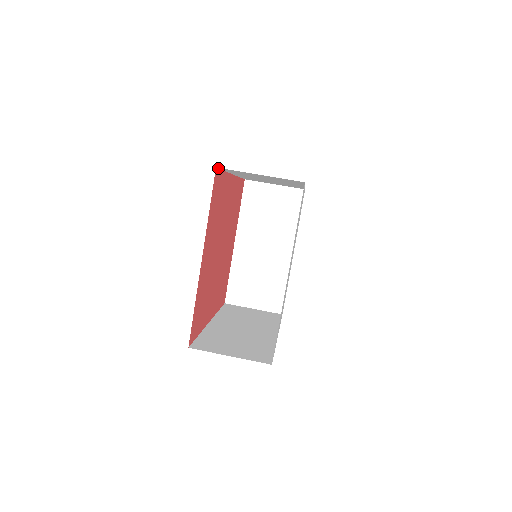
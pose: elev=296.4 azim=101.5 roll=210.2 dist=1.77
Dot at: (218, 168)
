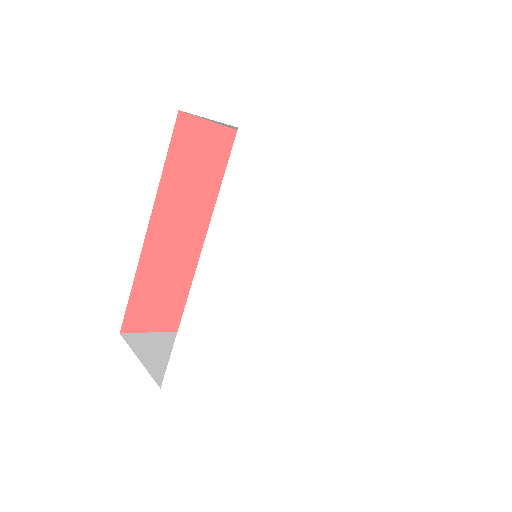
Dot at: occluded
